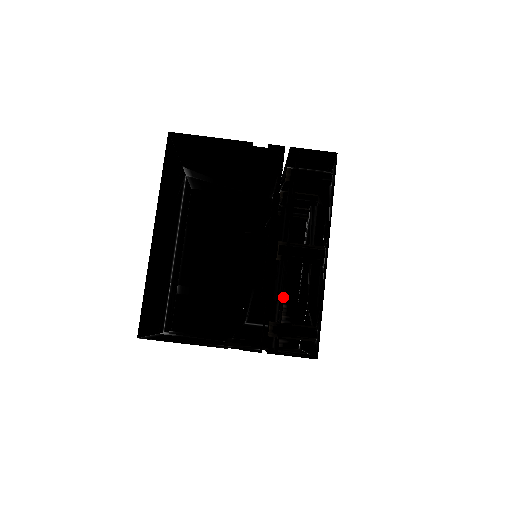
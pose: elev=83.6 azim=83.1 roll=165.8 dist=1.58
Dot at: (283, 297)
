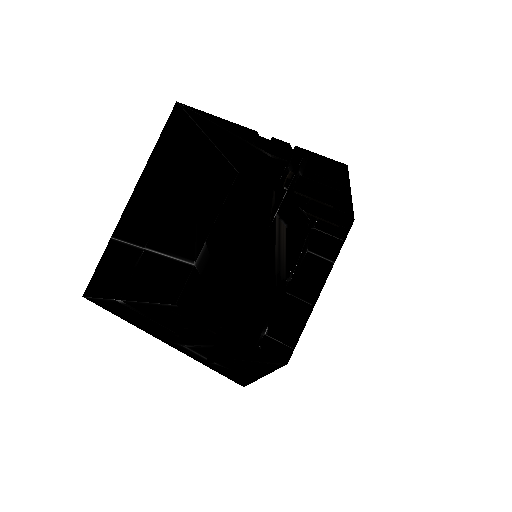
Dot at: (311, 175)
